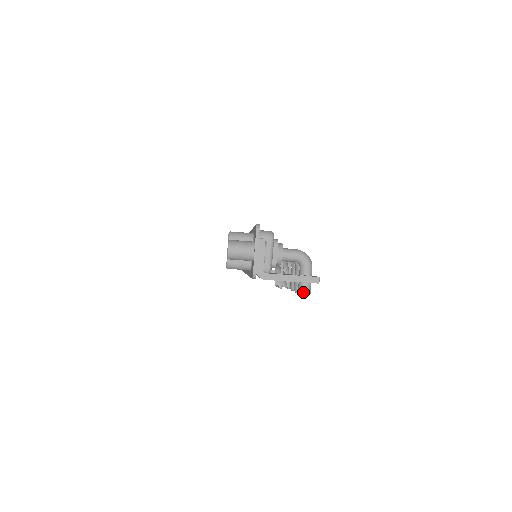
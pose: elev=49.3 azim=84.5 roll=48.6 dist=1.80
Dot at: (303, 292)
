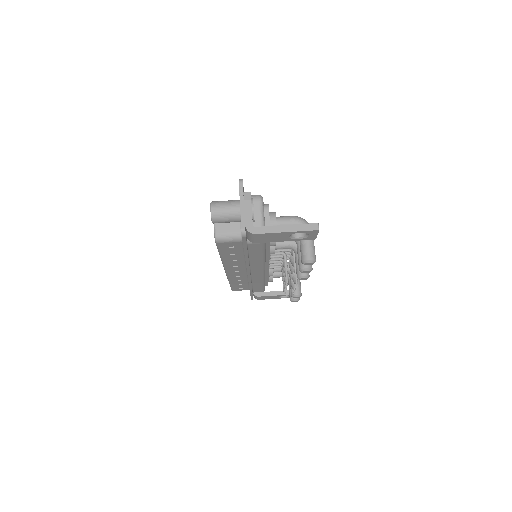
Dot at: (307, 259)
